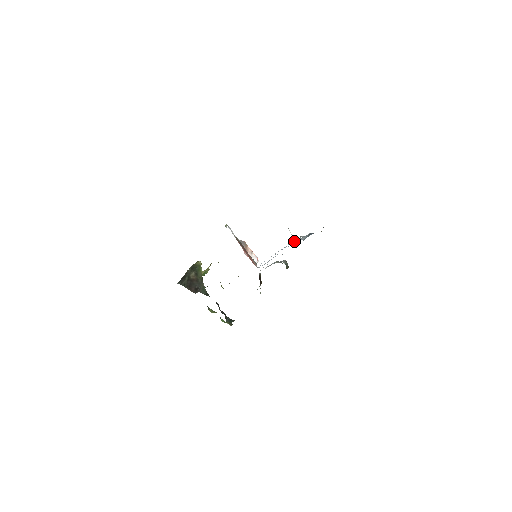
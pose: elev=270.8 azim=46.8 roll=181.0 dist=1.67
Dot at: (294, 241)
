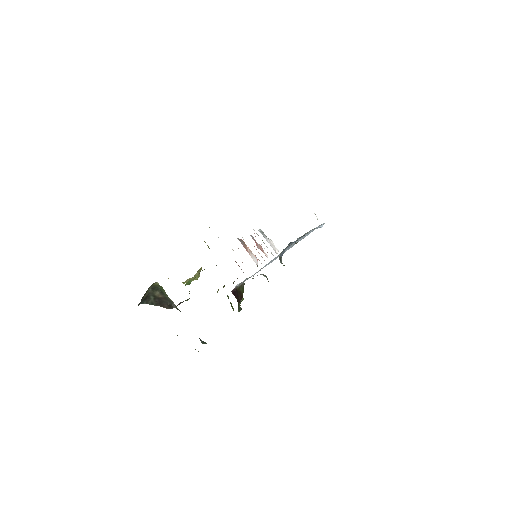
Dot at: occluded
